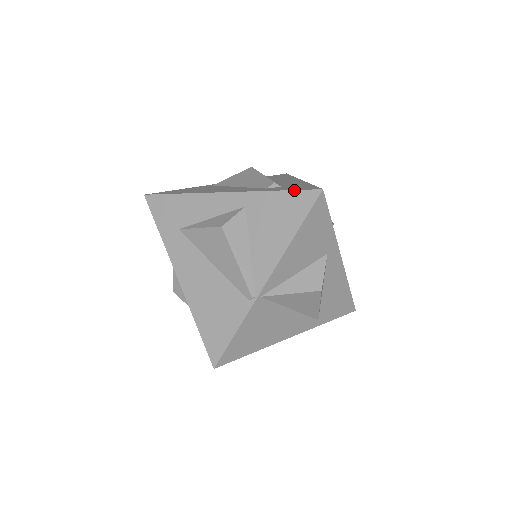
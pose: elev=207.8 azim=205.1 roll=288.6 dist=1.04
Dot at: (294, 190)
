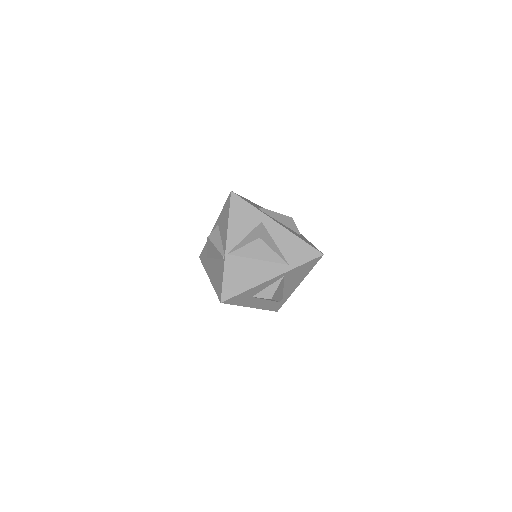
Dot at: (226, 201)
